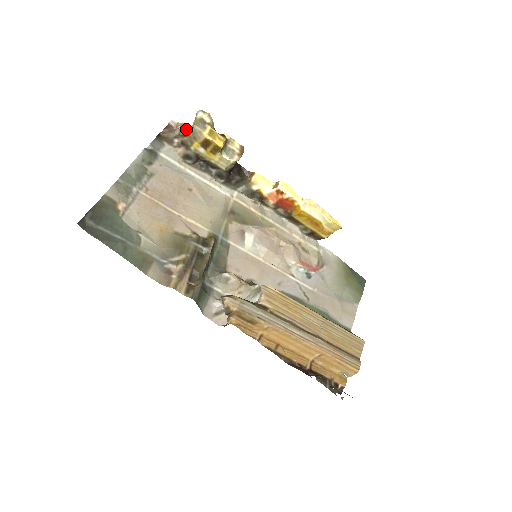
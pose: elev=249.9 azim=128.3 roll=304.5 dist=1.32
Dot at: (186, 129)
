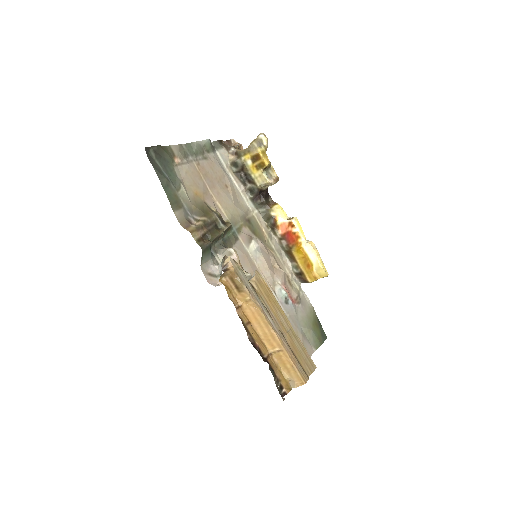
Dot at: (241, 149)
